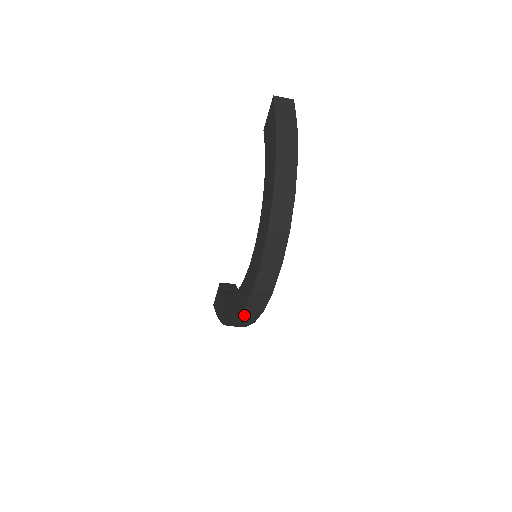
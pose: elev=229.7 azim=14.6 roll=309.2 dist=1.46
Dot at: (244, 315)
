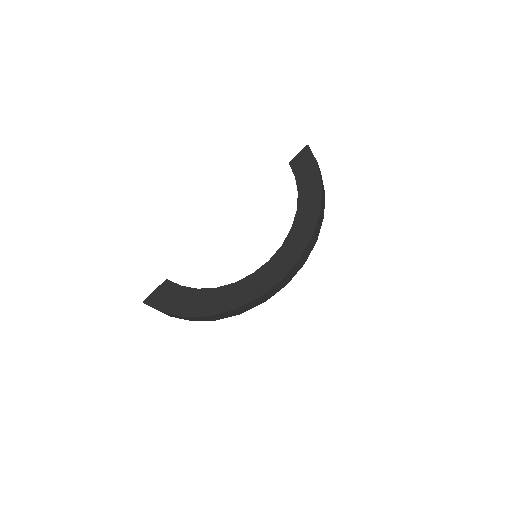
Dot at: (250, 303)
